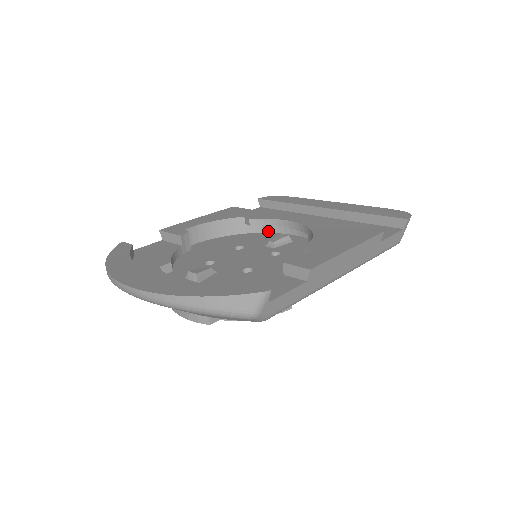
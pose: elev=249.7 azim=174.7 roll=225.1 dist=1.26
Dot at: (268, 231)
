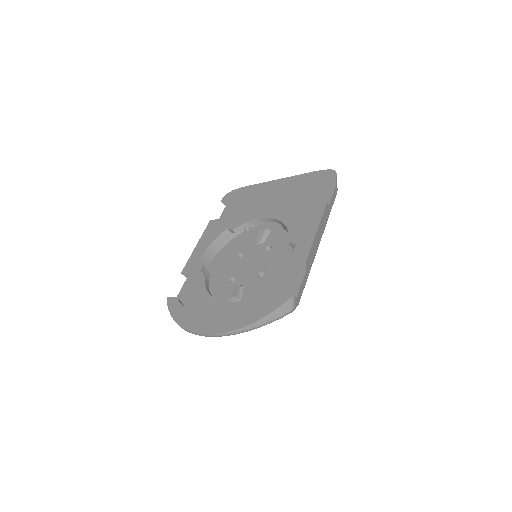
Dot at: (248, 229)
